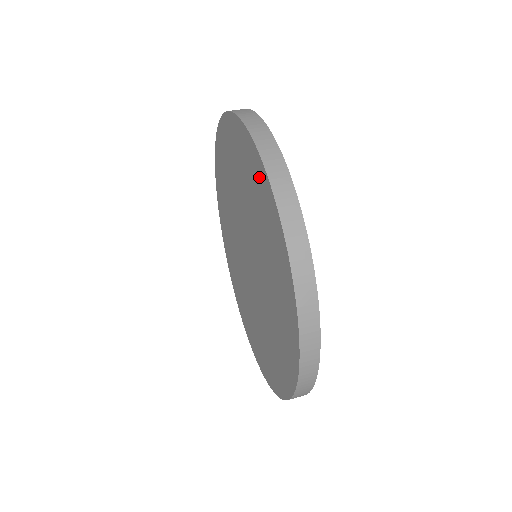
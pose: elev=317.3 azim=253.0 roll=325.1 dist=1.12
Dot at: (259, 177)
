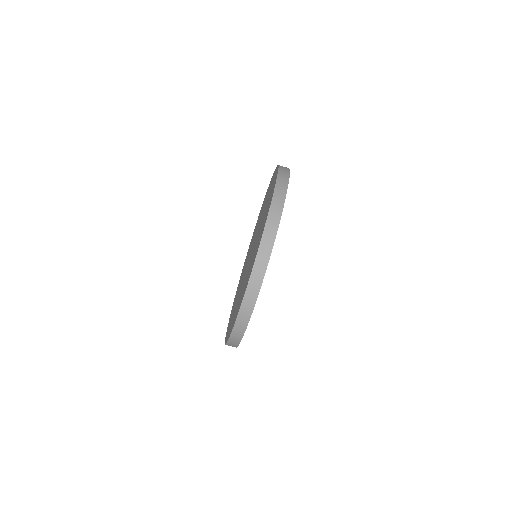
Dot at: occluded
